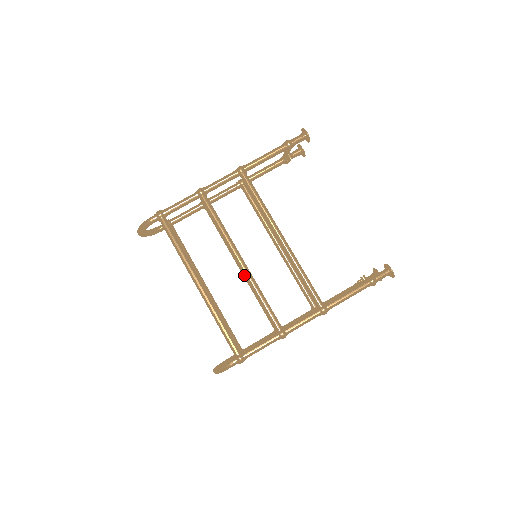
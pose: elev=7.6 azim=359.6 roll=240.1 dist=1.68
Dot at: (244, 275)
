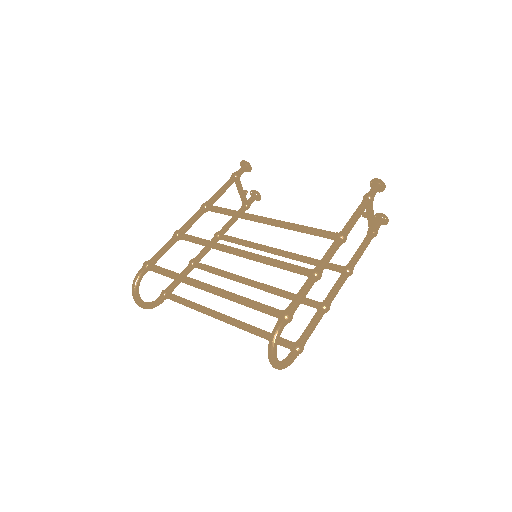
Dot at: (248, 258)
